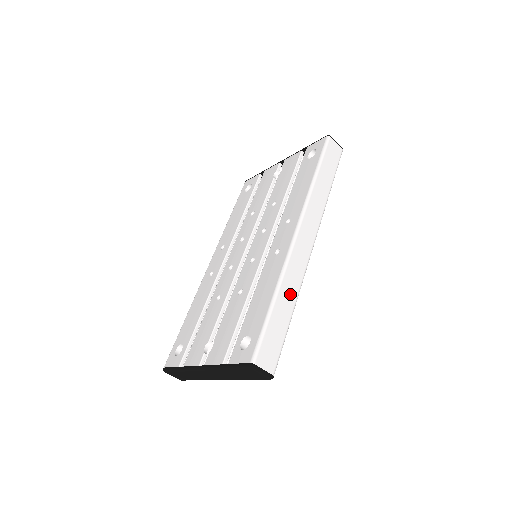
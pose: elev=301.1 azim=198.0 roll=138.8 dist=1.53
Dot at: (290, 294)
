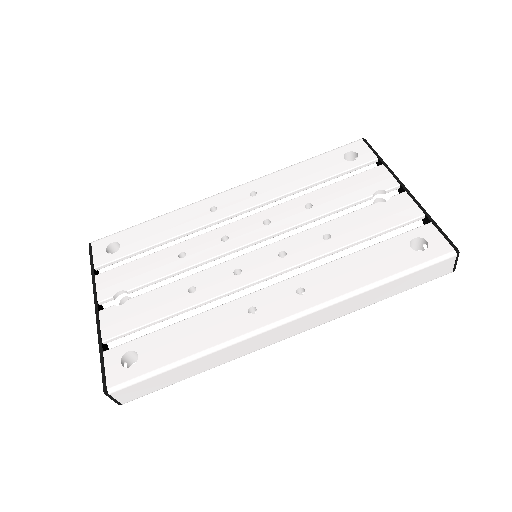
Dot at: (212, 362)
